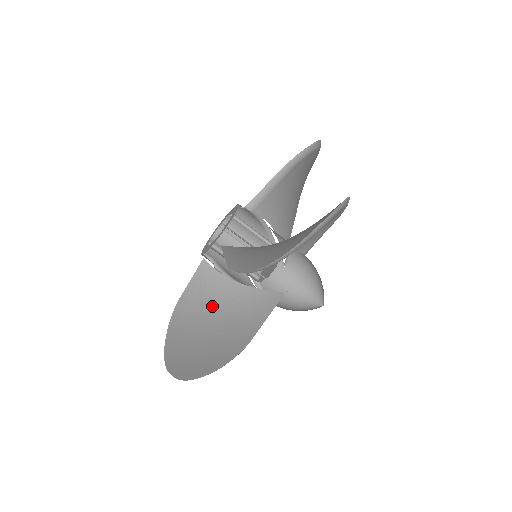
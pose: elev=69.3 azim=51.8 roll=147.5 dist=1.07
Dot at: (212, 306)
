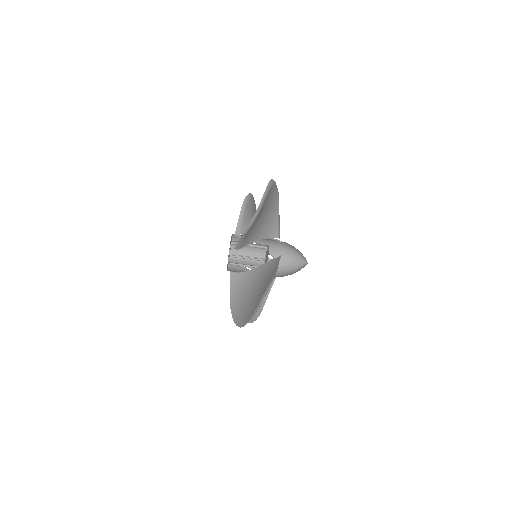
Dot at: (249, 285)
